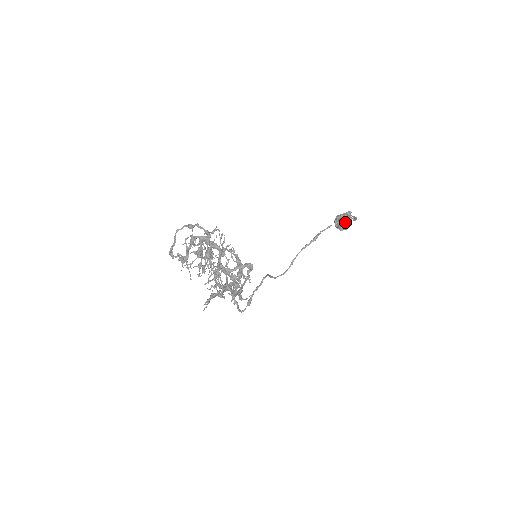
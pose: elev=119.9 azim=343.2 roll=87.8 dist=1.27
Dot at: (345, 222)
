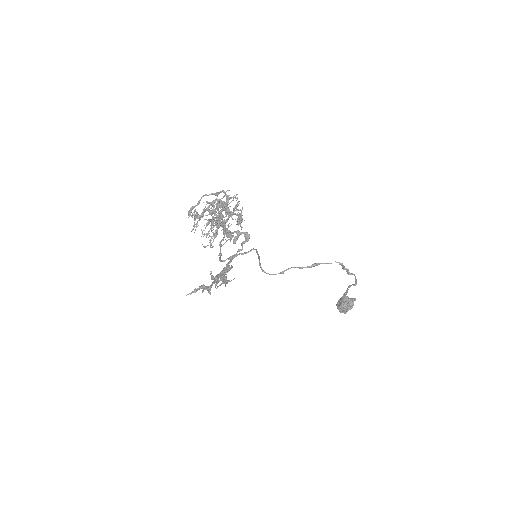
Dot at: (347, 303)
